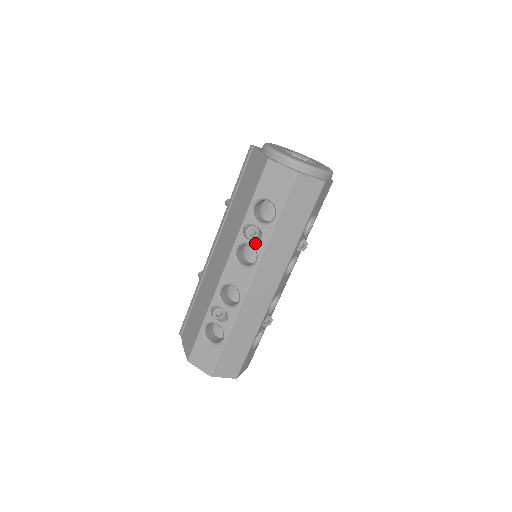
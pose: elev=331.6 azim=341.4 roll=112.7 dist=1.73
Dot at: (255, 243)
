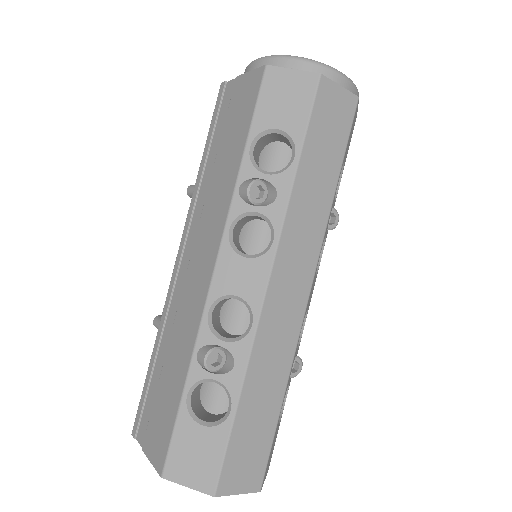
Dot at: (265, 208)
